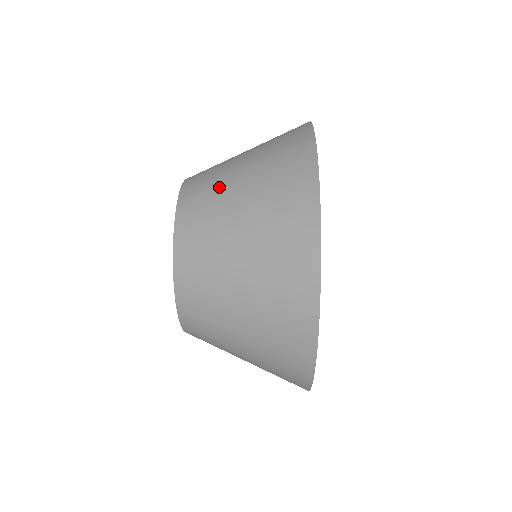
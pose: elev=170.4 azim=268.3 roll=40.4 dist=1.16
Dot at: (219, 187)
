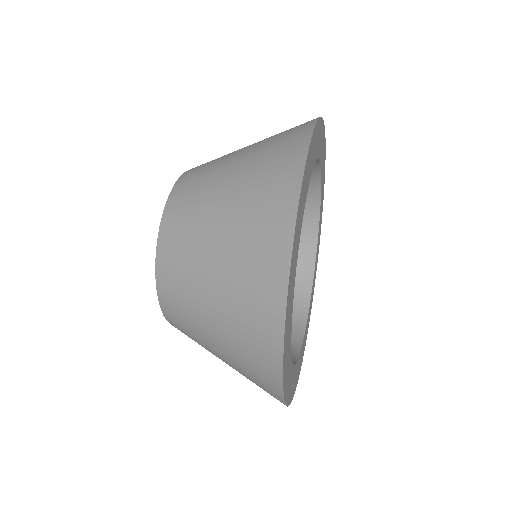
Dot at: (213, 171)
